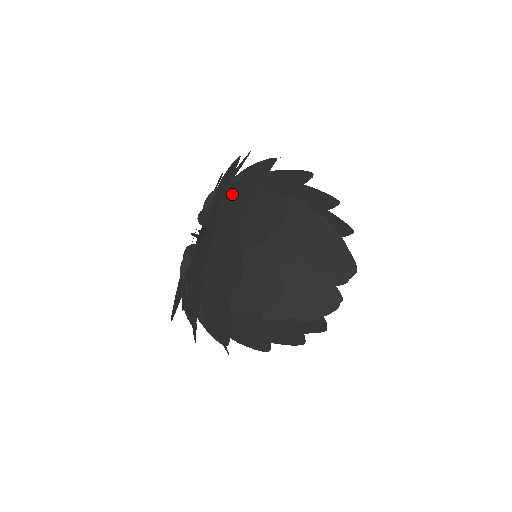
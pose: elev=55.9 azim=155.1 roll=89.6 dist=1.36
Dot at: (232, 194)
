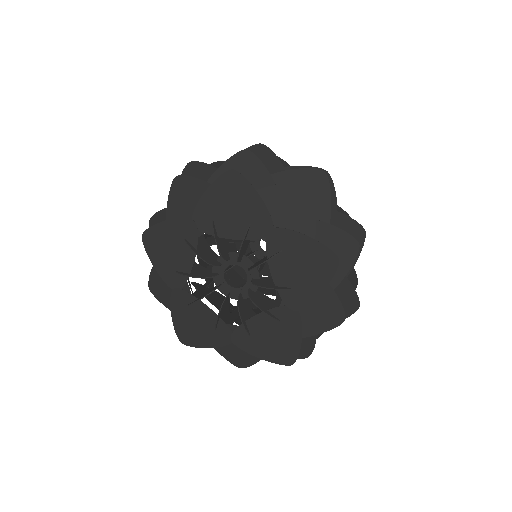
Dot at: occluded
